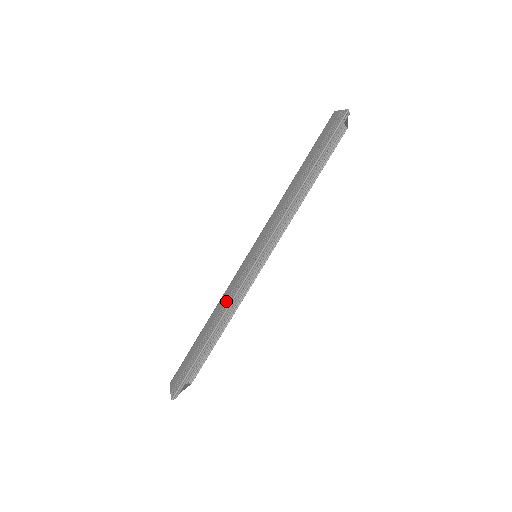
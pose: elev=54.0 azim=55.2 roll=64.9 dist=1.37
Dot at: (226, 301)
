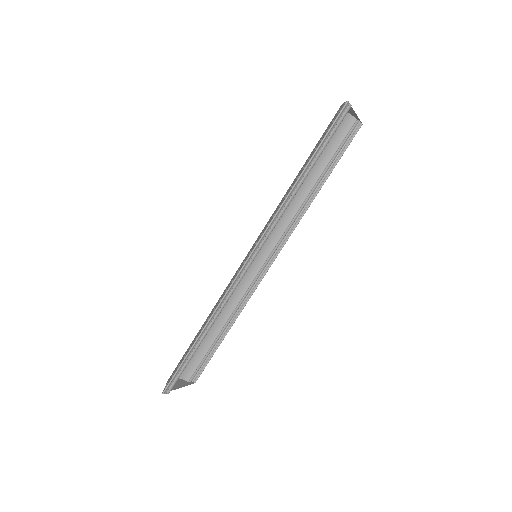
Dot at: (220, 299)
